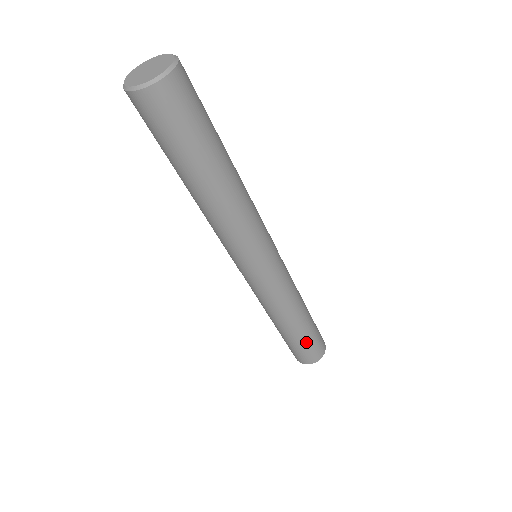
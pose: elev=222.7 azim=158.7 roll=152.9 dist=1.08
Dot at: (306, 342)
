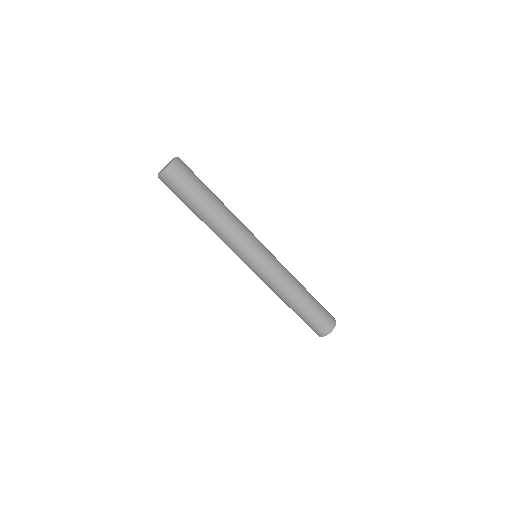
Dot at: (314, 314)
